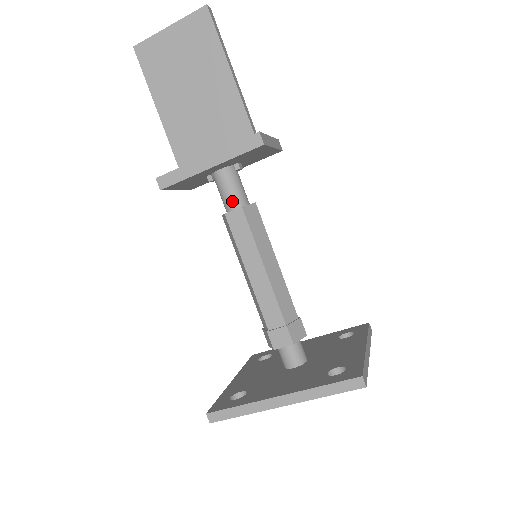
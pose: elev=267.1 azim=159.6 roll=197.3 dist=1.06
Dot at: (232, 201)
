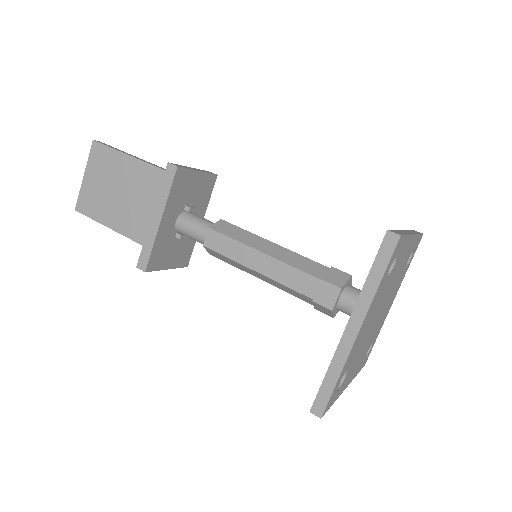
Dot at: (201, 233)
